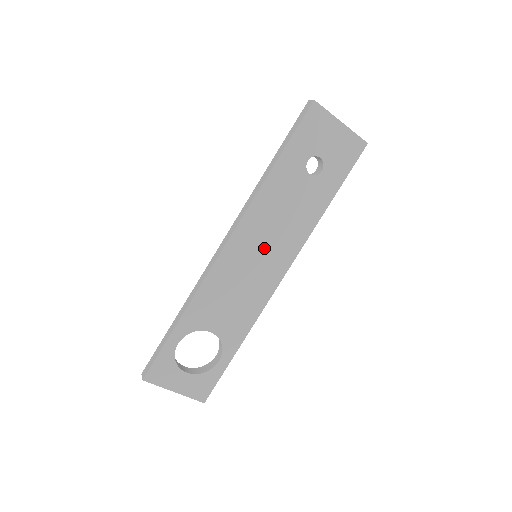
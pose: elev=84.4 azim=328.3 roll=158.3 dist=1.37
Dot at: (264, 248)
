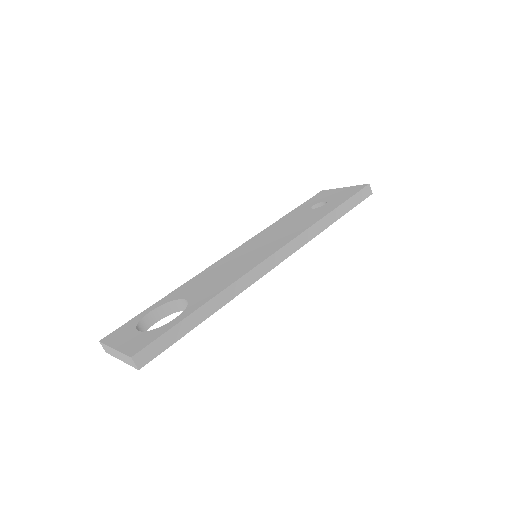
Dot at: (262, 245)
